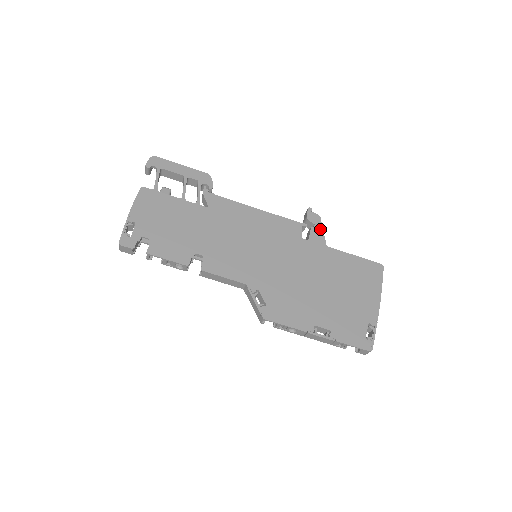
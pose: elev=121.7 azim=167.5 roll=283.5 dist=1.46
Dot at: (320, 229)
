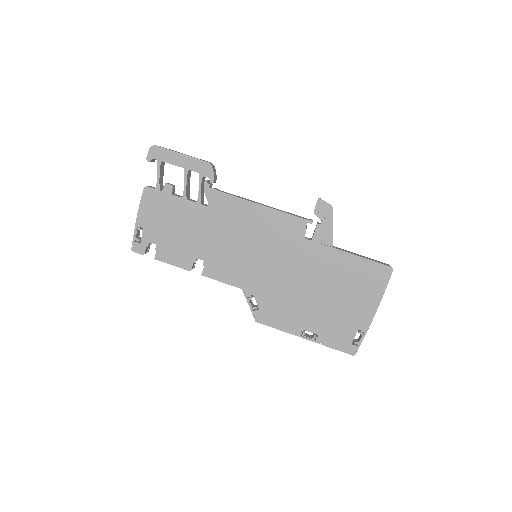
Dot at: (329, 223)
